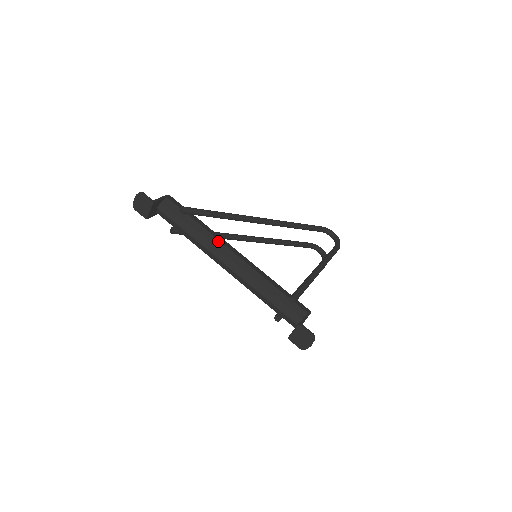
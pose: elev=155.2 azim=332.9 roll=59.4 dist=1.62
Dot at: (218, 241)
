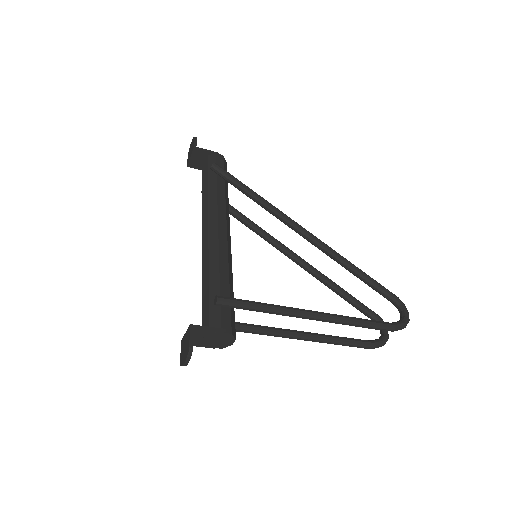
Dot at: (216, 208)
